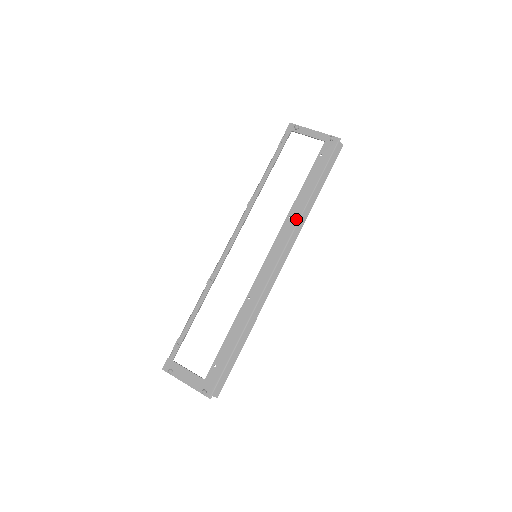
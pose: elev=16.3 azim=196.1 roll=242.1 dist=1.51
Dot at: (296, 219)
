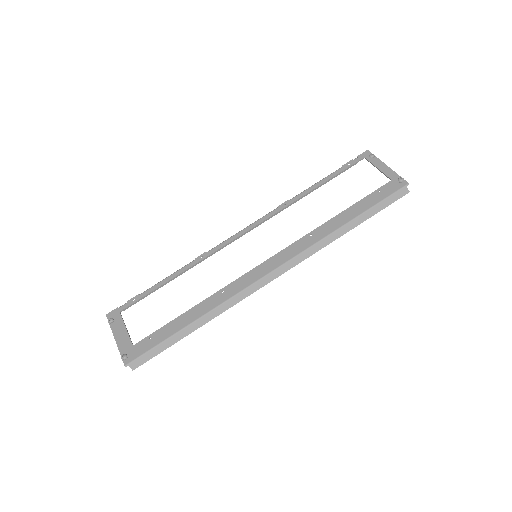
Dot at: (316, 239)
